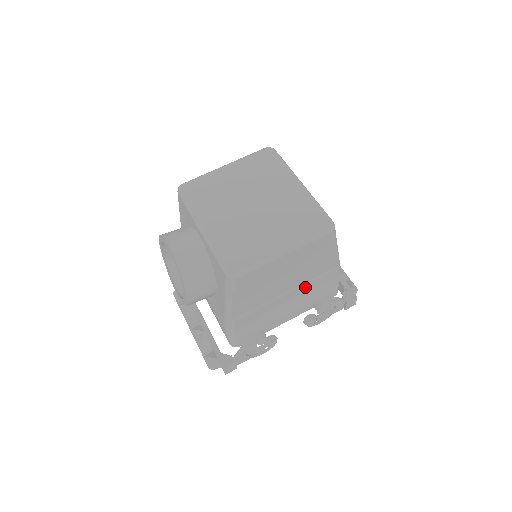
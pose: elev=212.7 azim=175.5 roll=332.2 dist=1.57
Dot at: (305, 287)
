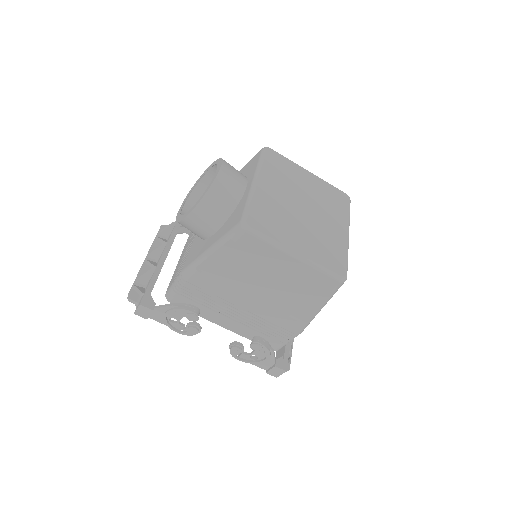
Dot at: (269, 310)
